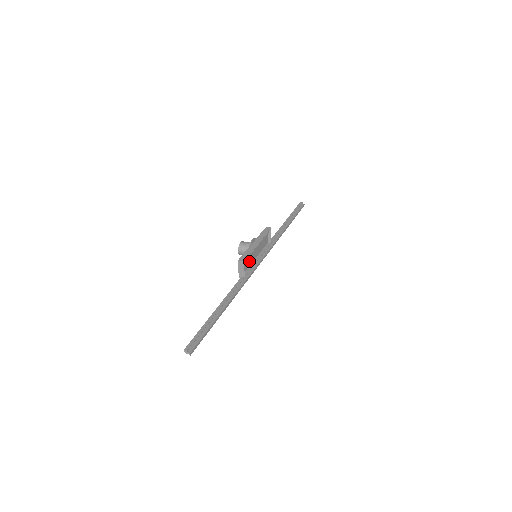
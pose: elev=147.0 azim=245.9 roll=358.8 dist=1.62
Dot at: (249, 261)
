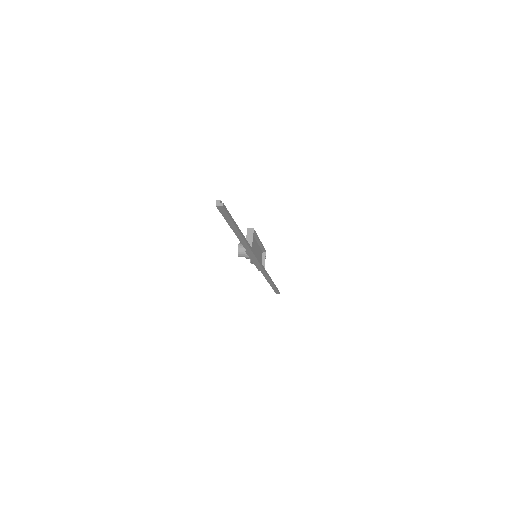
Dot at: occluded
